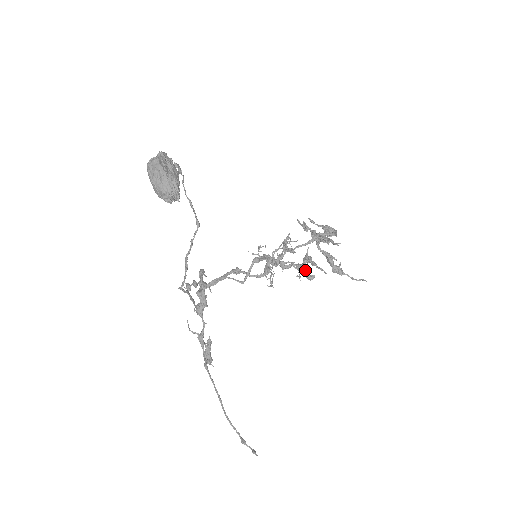
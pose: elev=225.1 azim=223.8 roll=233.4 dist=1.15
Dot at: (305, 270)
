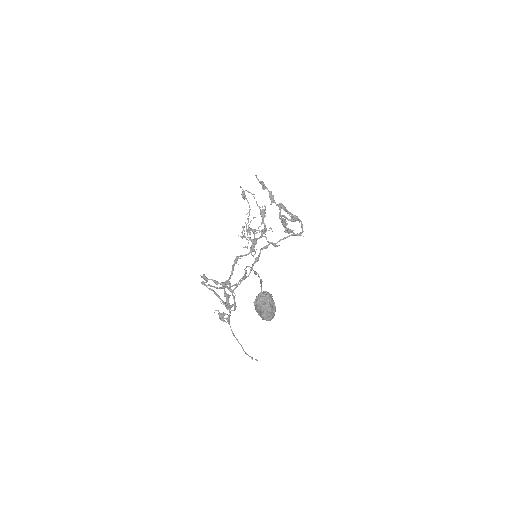
Dot at: occluded
